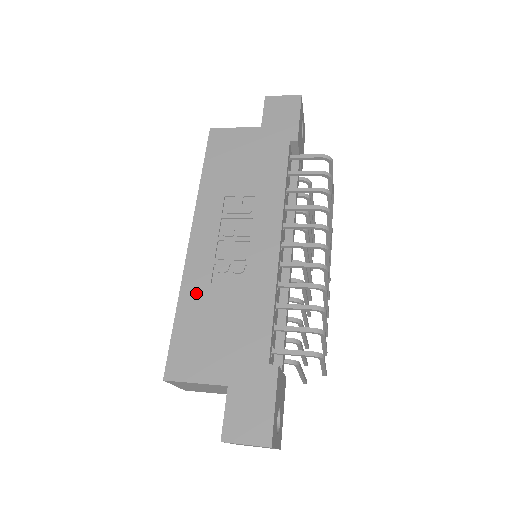
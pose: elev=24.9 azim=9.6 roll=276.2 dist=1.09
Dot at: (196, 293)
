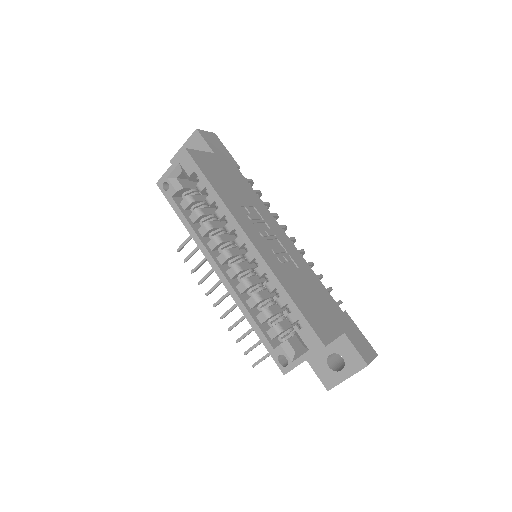
Dot at: (287, 280)
